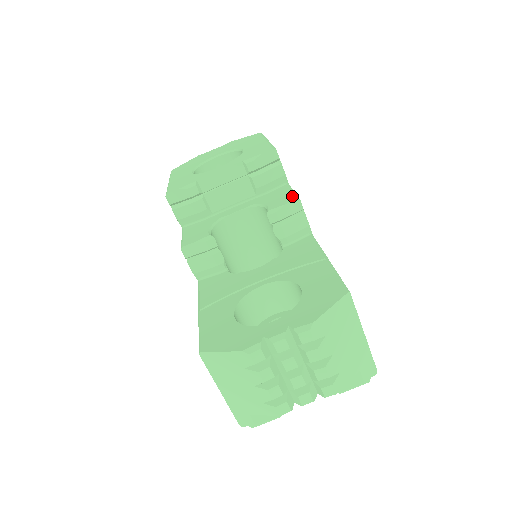
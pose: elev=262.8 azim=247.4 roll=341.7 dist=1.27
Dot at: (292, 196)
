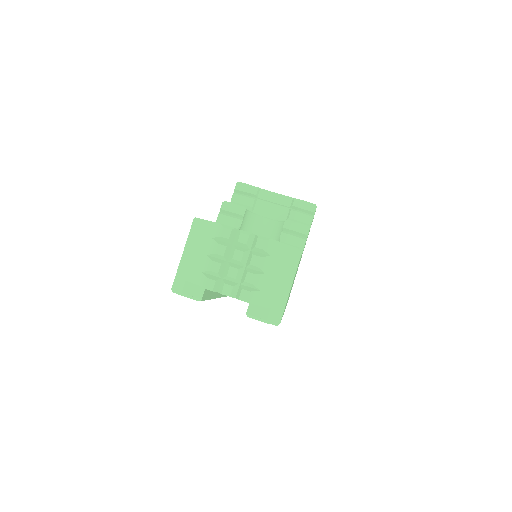
Dot at: occluded
